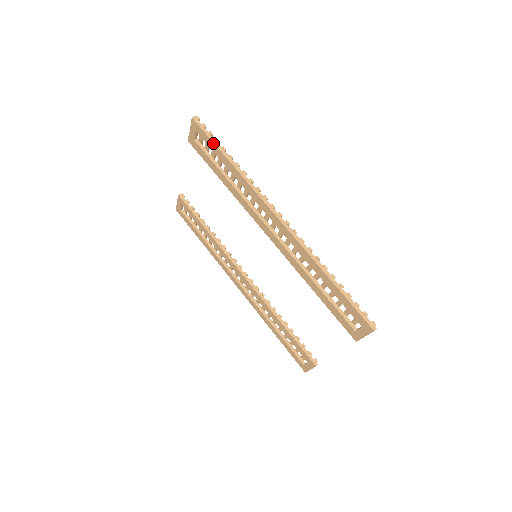
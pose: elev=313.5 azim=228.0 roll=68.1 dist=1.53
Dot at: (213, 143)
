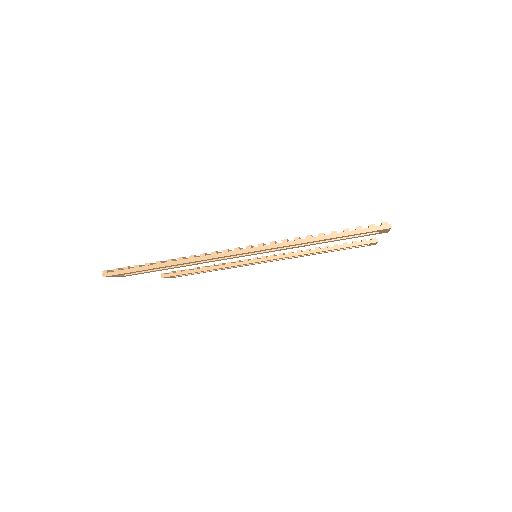
Dot at: (137, 271)
